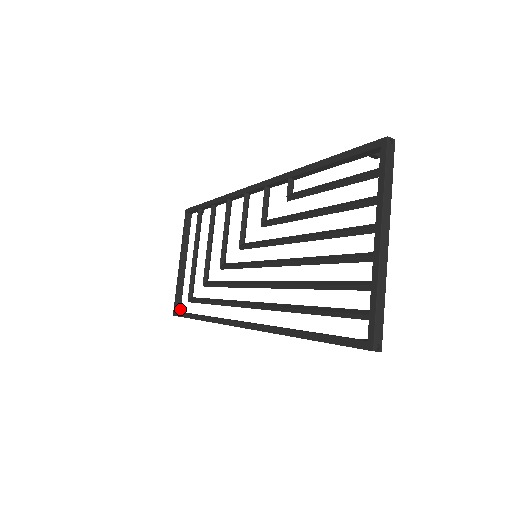
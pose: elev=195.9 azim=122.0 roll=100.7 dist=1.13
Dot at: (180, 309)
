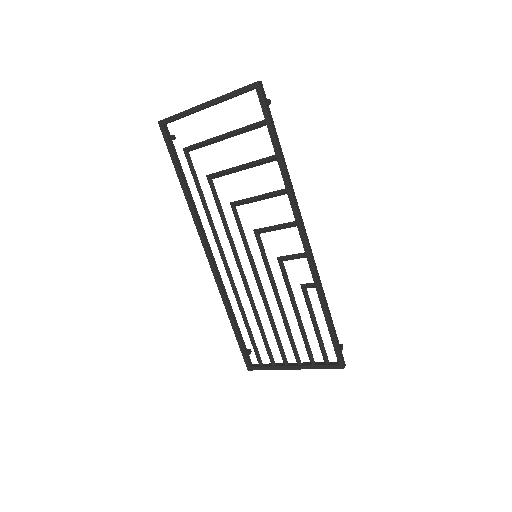
Dot at: occluded
